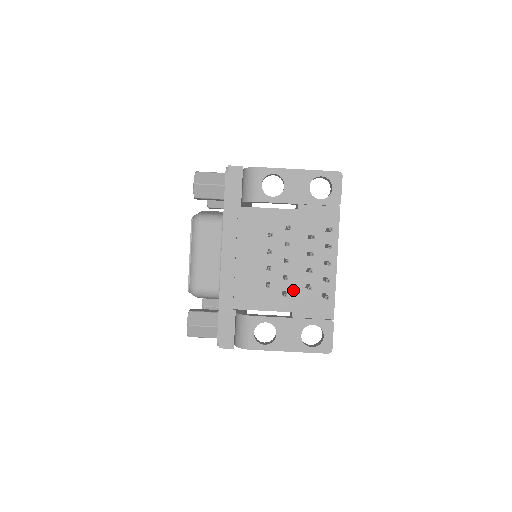
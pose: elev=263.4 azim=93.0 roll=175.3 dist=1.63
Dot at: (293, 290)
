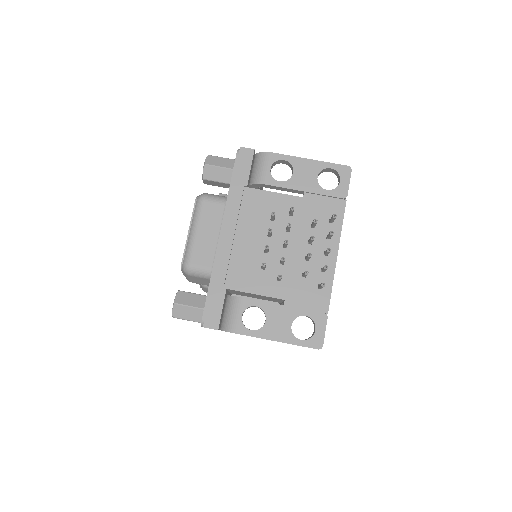
Dot at: (289, 277)
